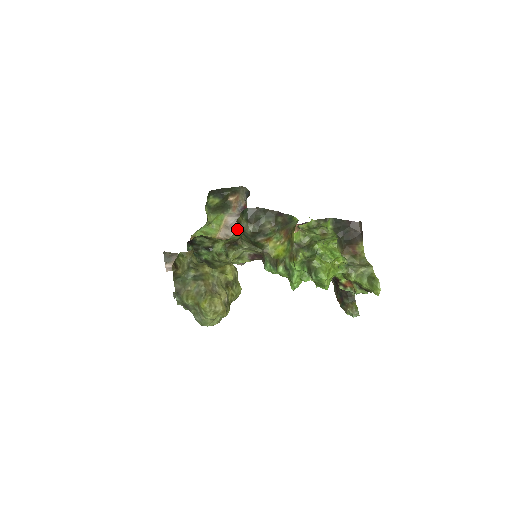
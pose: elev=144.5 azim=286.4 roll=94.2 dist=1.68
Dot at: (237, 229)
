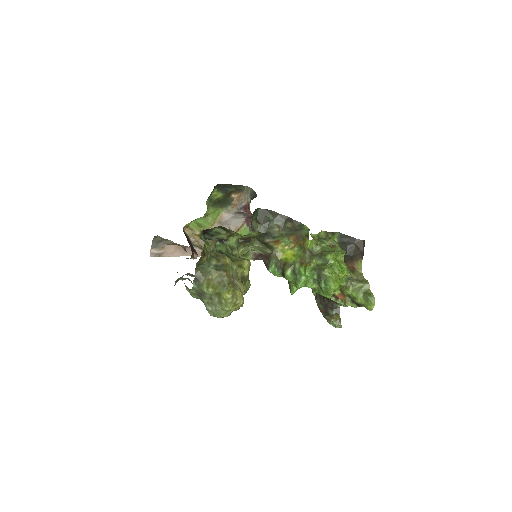
Dot at: (229, 226)
